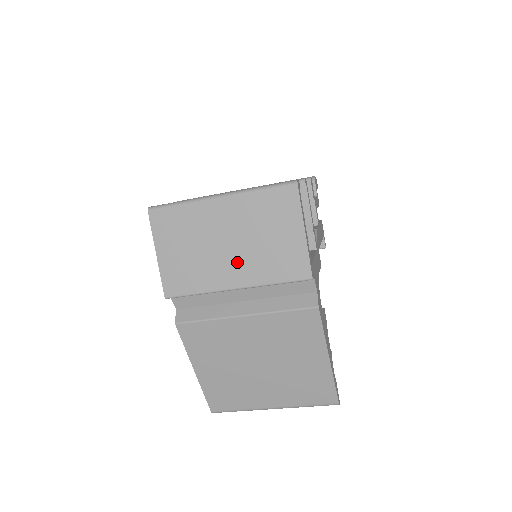
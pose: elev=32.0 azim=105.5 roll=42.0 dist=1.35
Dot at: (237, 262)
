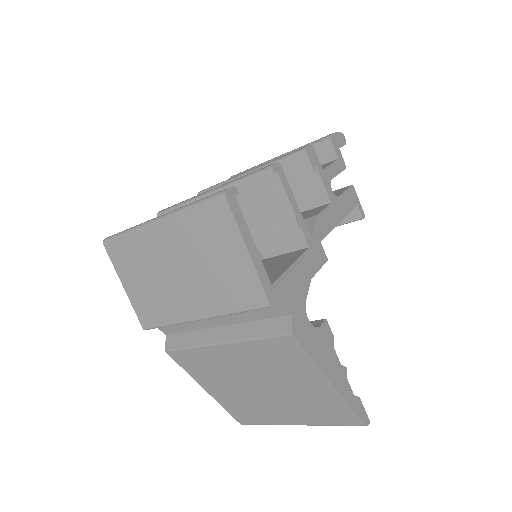
Dot at: (192, 291)
